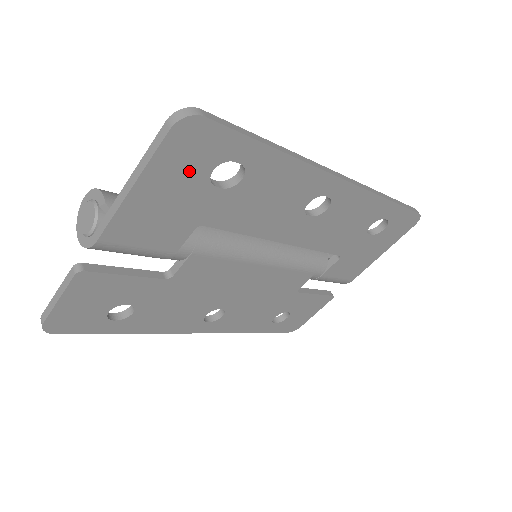
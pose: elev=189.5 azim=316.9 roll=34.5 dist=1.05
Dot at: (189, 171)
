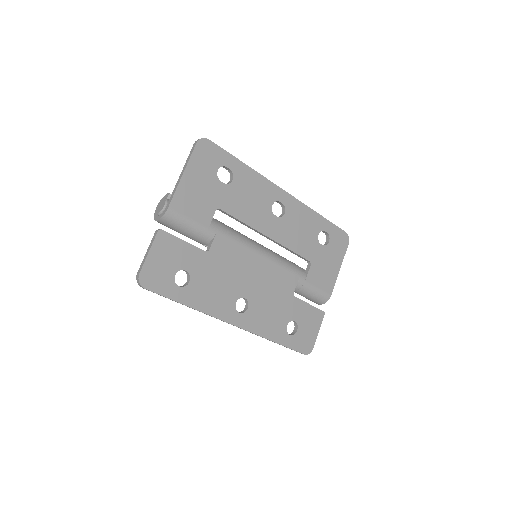
Dot at: (207, 169)
